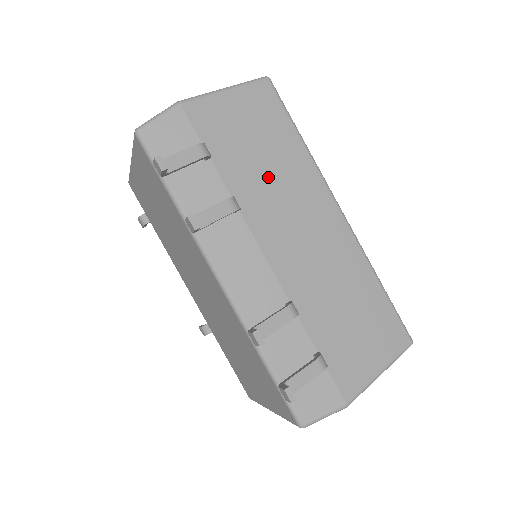
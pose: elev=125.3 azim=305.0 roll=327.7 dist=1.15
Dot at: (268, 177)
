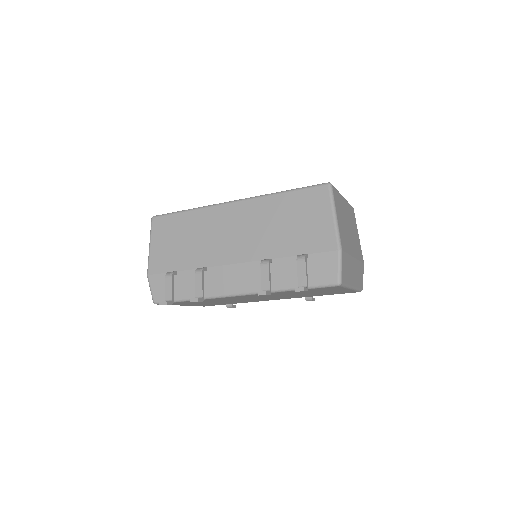
Dot at: (198, 242)
